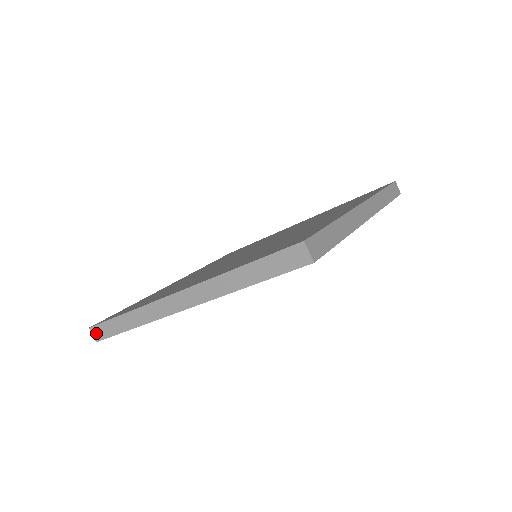
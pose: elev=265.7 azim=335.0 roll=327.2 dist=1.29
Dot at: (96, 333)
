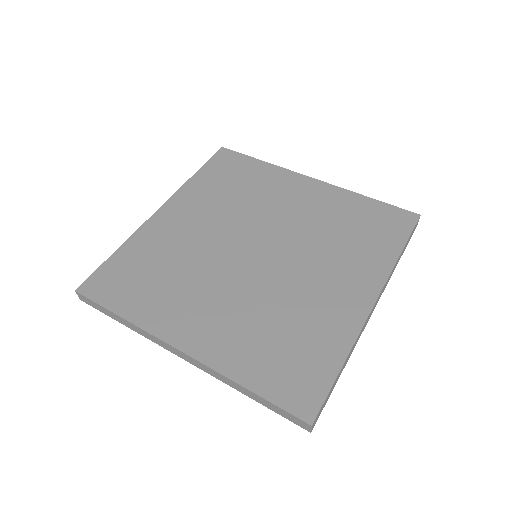
Dot at: (82, 298)
